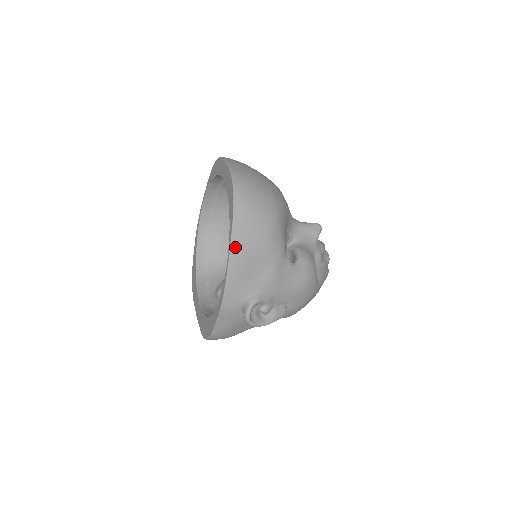
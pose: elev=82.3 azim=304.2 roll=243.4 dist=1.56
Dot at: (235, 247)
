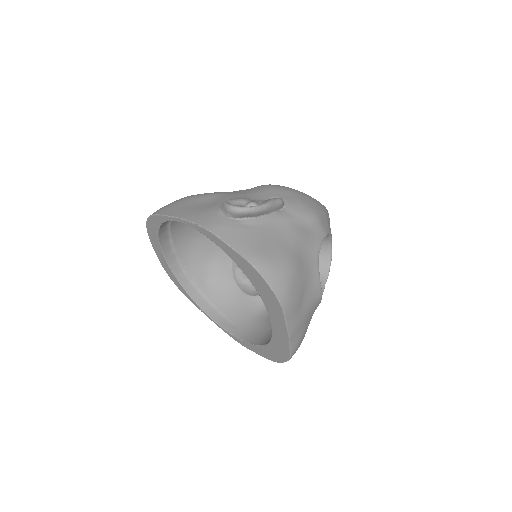
Dot at: (170, 213)
